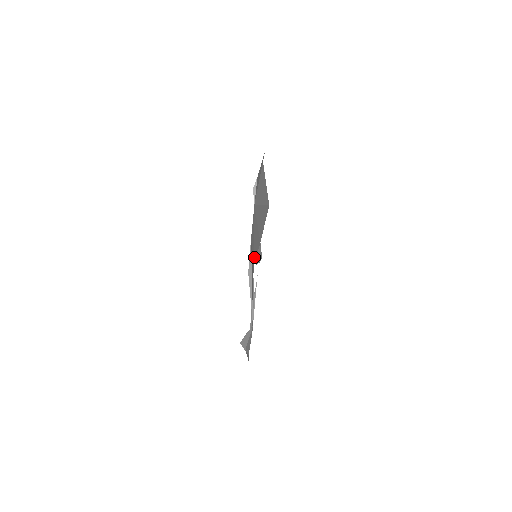
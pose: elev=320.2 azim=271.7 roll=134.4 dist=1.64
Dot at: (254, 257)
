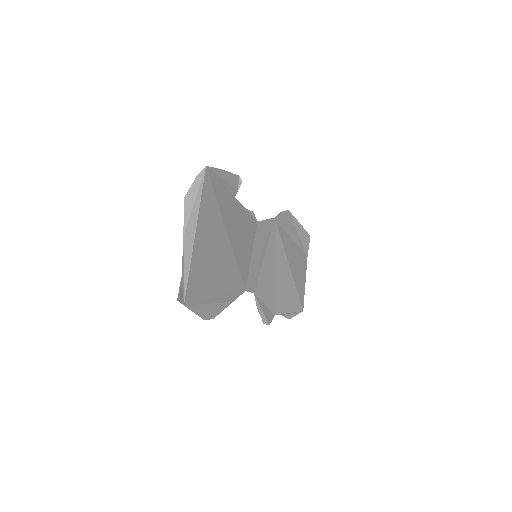
Dot at: (257, 285)
